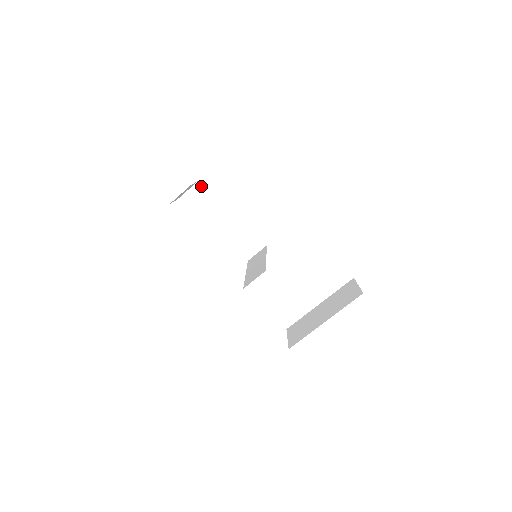
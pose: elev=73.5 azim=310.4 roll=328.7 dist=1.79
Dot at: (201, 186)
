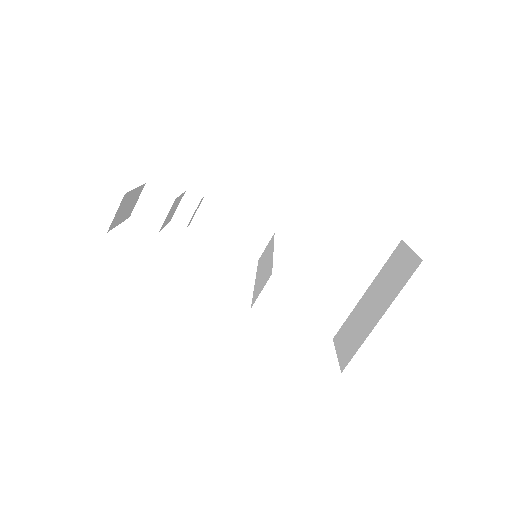
Dot at: (152, 189)
